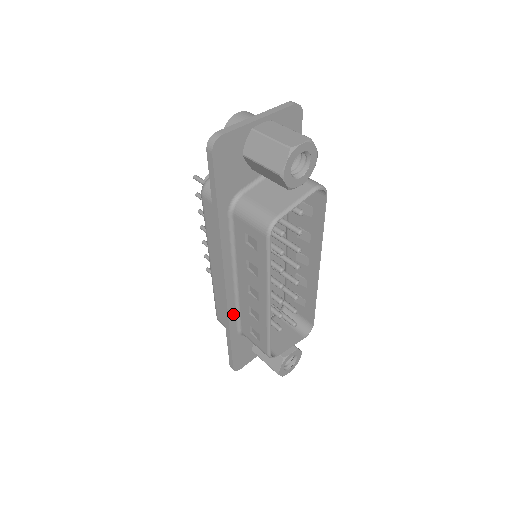
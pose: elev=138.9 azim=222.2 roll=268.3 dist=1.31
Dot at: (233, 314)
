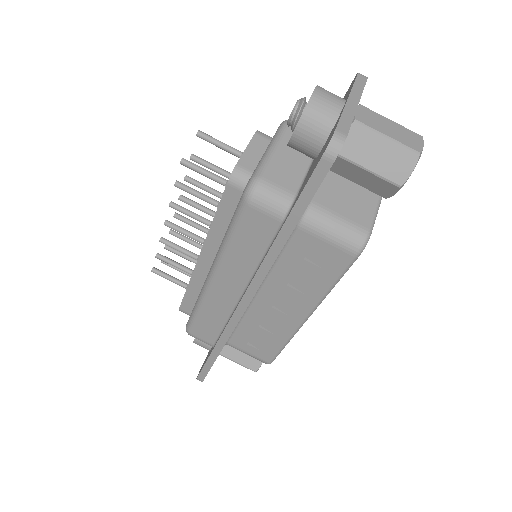
Dot at: occluded
